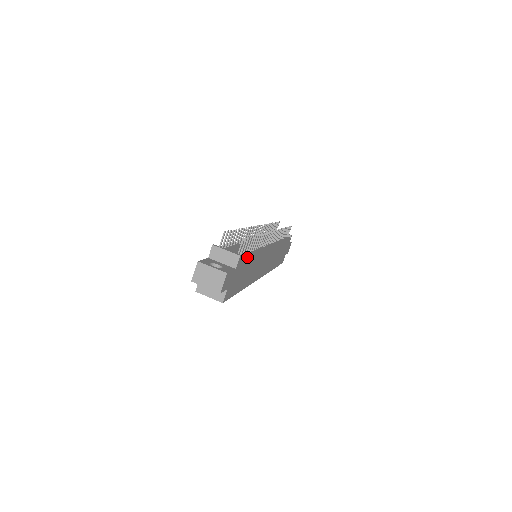
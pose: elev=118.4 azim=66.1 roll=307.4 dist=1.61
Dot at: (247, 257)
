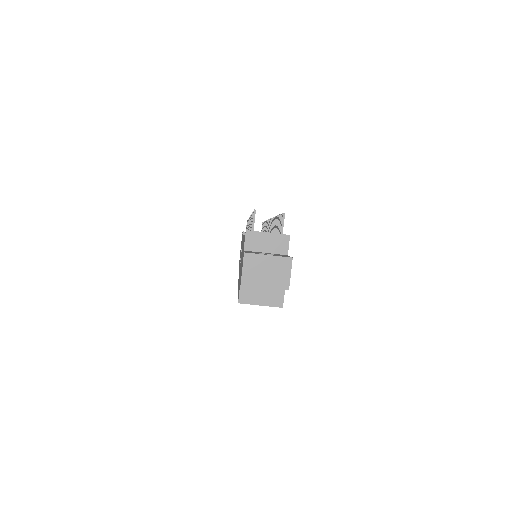
Dot at: occluded
